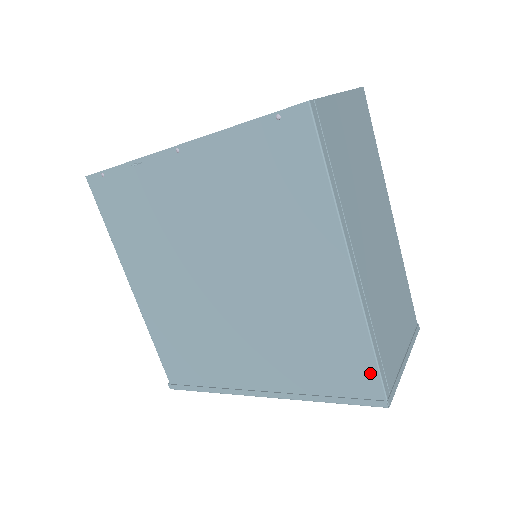
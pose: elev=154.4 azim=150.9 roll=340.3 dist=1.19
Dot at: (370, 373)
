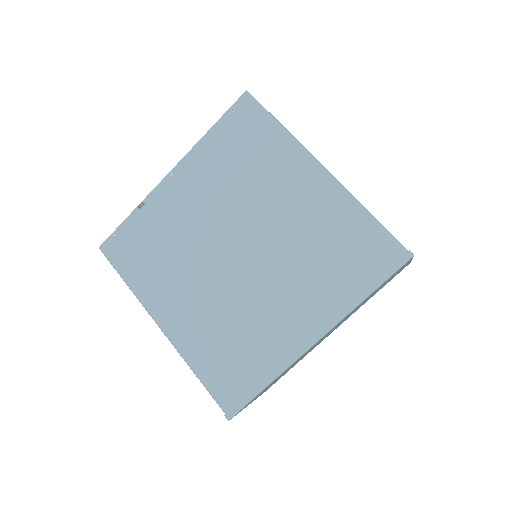
Dot at: (383, 238)
